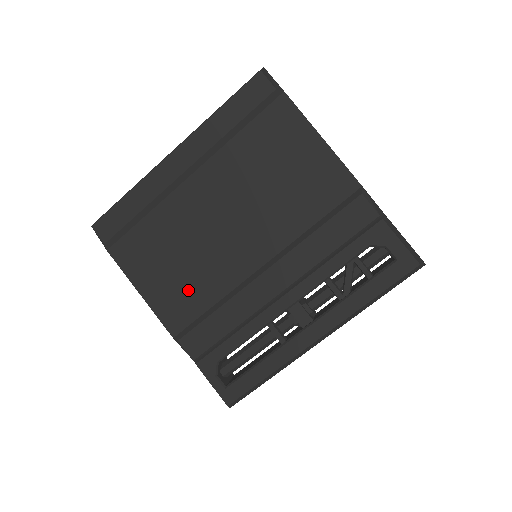
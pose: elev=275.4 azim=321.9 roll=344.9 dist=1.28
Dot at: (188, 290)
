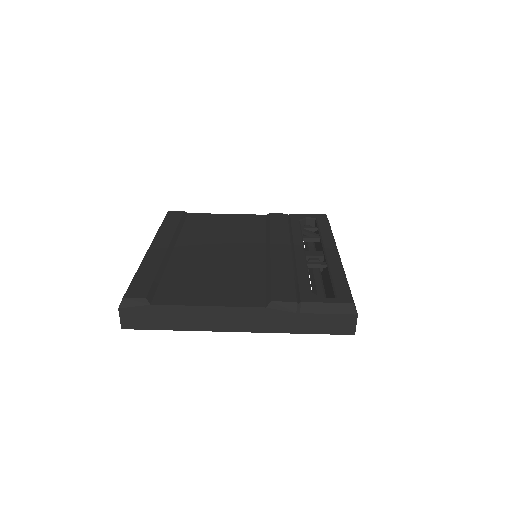
Dot at: (240, 283)
